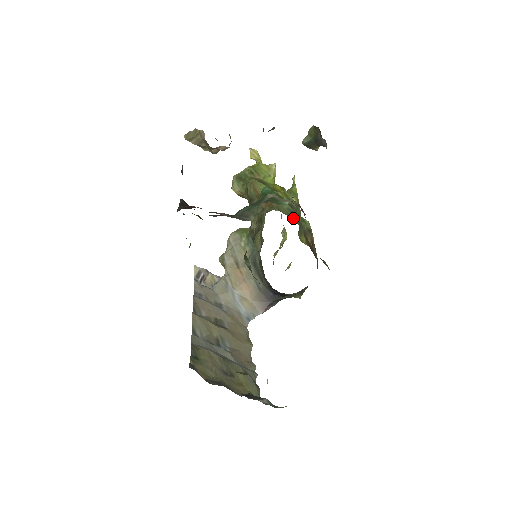
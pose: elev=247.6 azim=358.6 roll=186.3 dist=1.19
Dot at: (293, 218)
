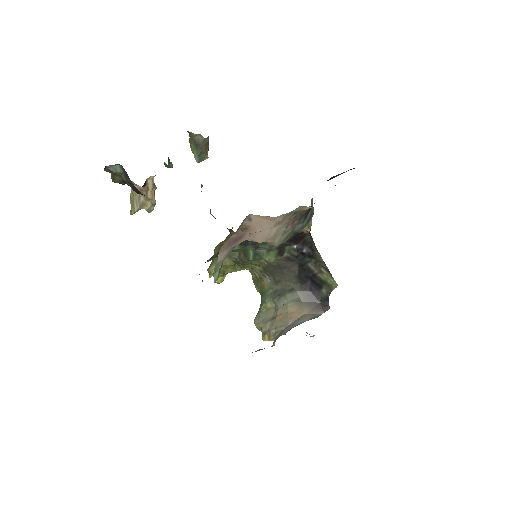
Dot at: occluded
